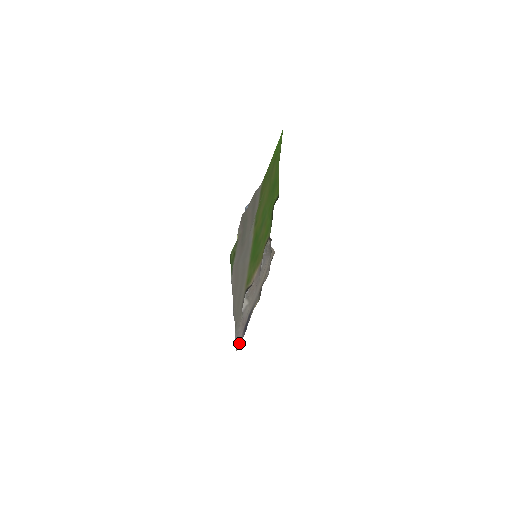
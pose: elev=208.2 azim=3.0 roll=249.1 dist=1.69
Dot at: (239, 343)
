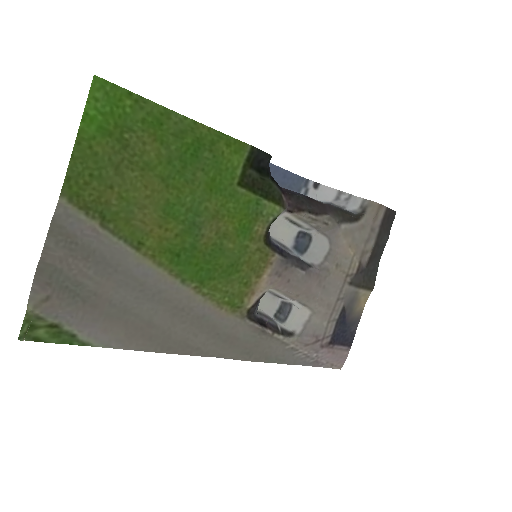
Dot at: (337, 361)
